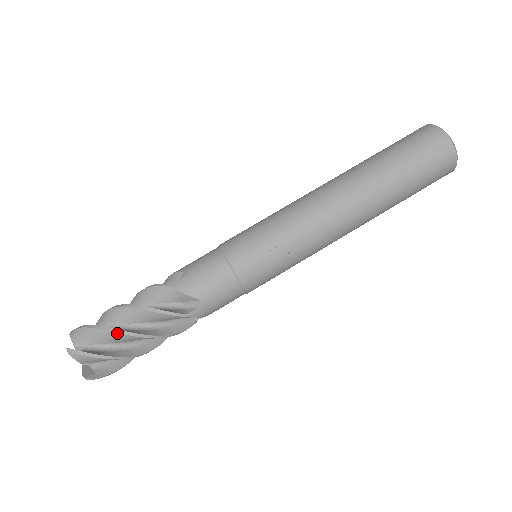
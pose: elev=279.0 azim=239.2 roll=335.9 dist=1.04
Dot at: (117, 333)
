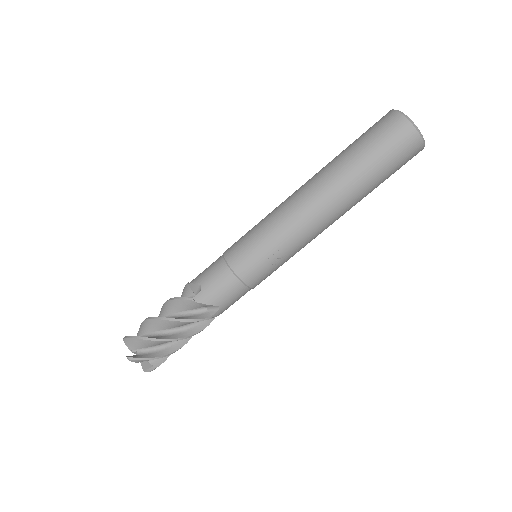
Dot at: (161, 341)
